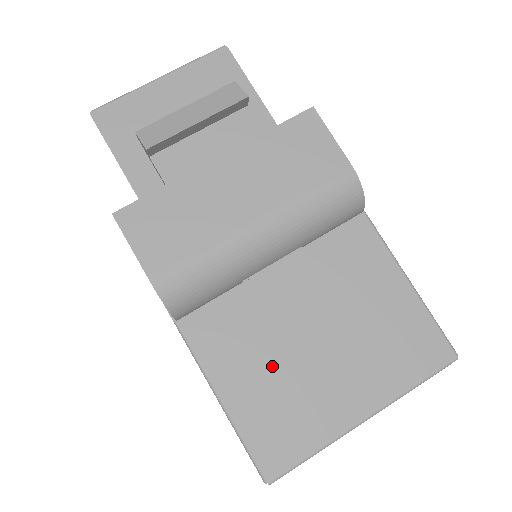
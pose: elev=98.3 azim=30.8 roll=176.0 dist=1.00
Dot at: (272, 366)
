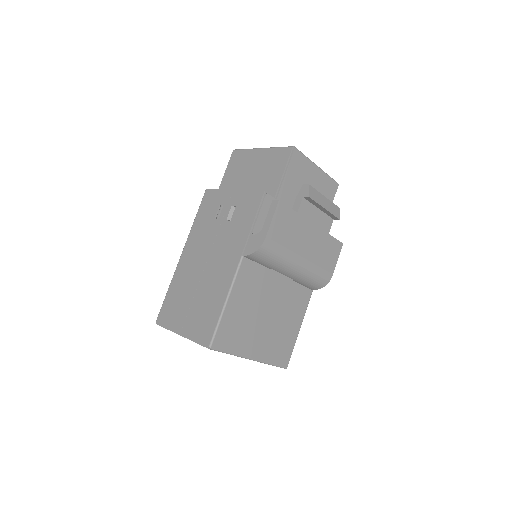
Dot at: (249, 309)
